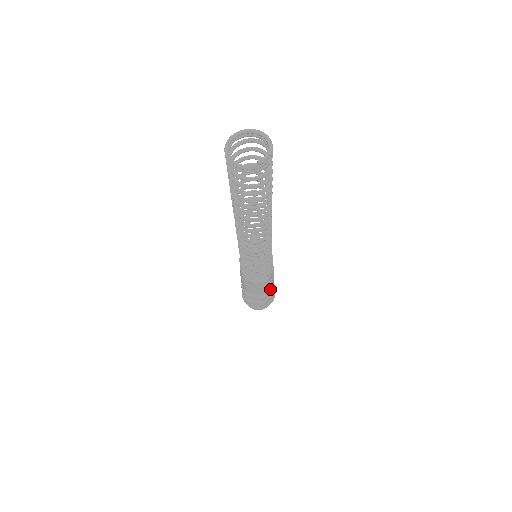
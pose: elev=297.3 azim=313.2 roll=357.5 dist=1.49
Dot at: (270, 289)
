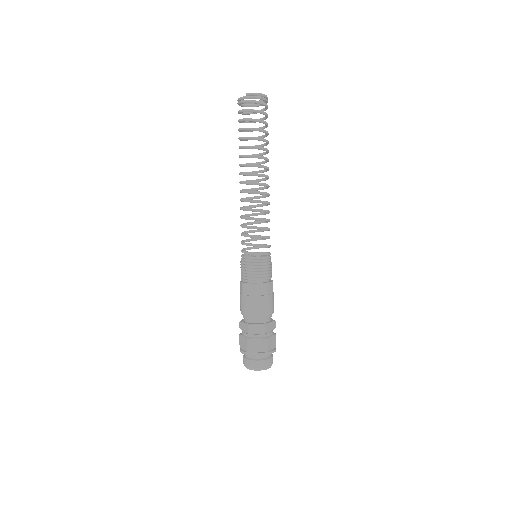
Dot at: (260, 323)
